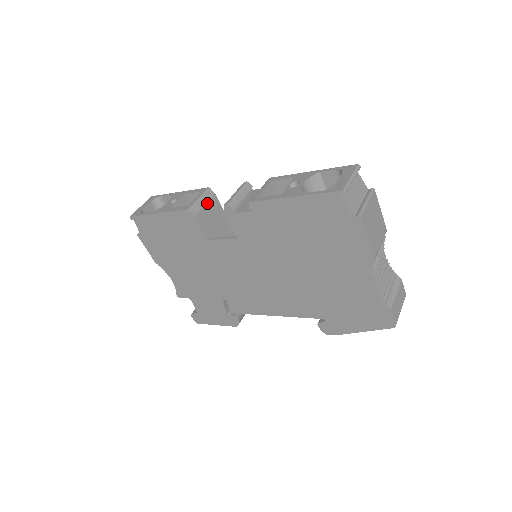
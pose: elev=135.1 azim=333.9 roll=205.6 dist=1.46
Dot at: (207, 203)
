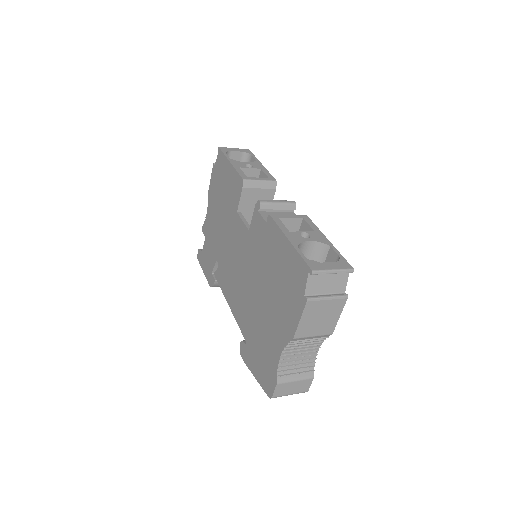
Dot at: (263, 189)
